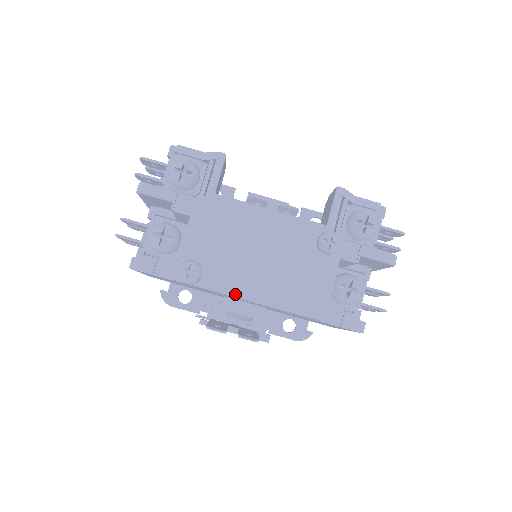
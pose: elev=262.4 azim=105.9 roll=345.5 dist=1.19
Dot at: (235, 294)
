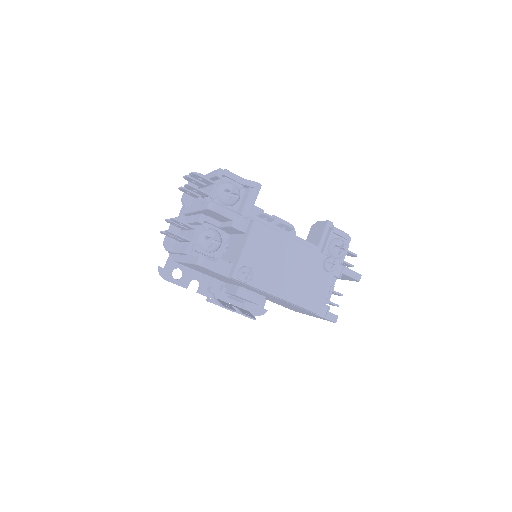
Dot at: (271, 292)
